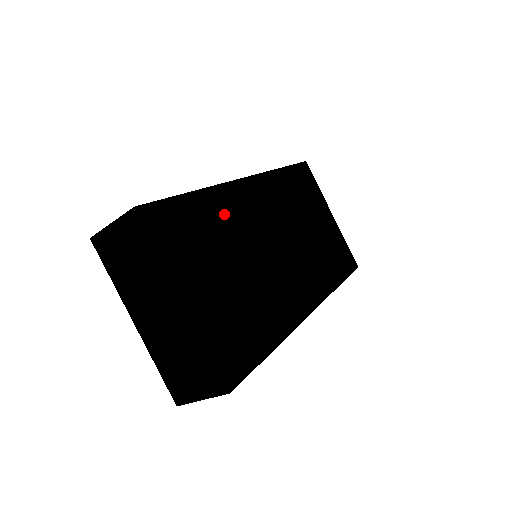
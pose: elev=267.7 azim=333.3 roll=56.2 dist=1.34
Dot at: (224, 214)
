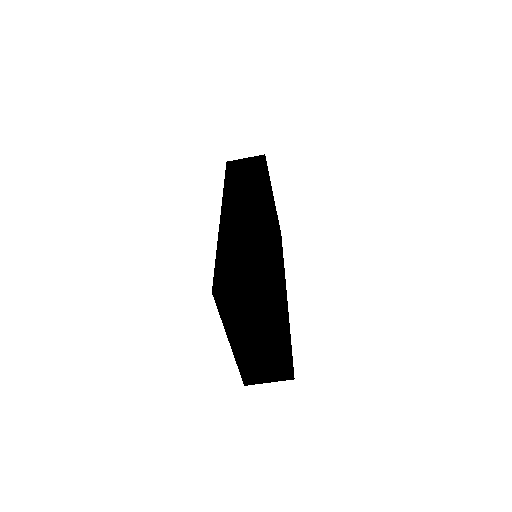
Dot at: (273, 249)
